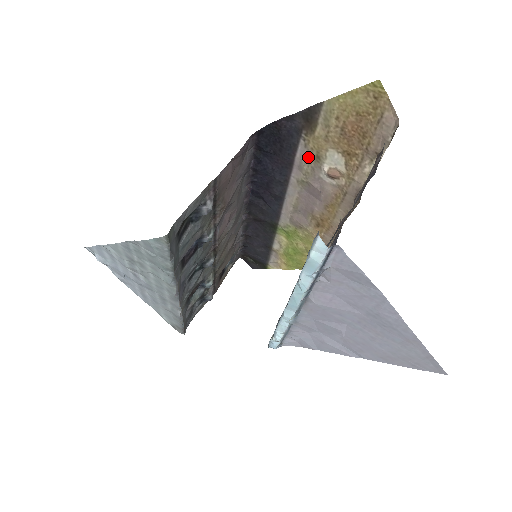
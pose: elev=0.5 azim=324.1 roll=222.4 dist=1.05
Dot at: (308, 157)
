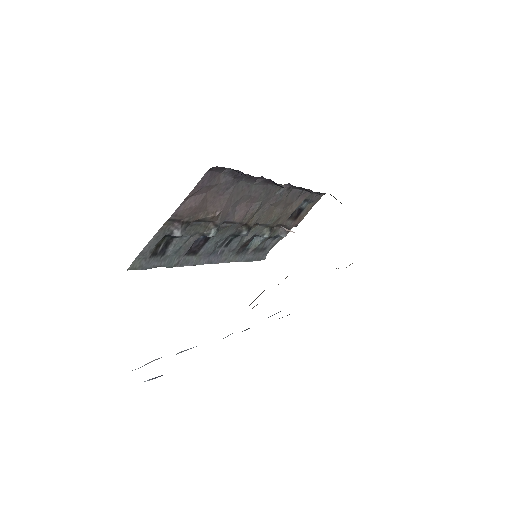
Dot at: occluded
